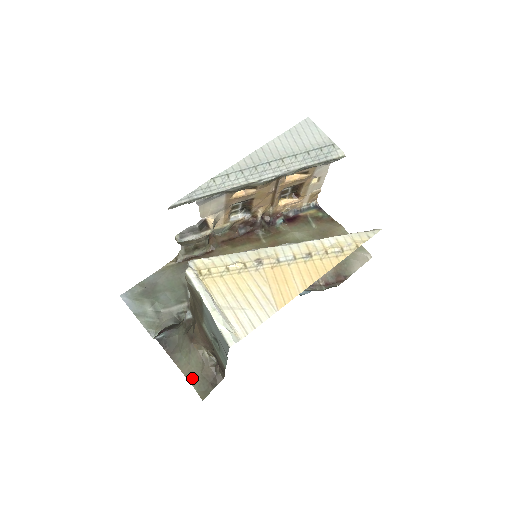
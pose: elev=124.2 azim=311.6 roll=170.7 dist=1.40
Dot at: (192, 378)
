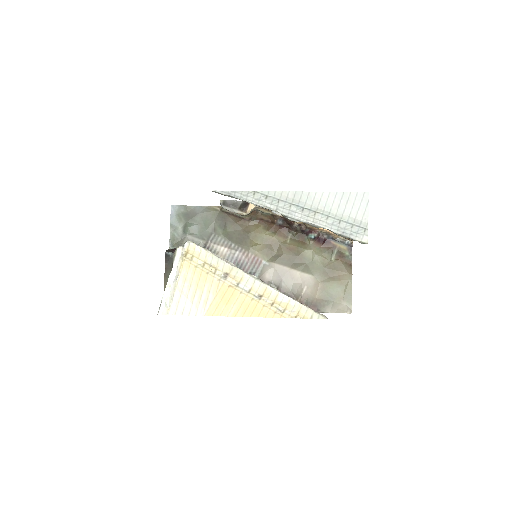
Dot at: occluded
